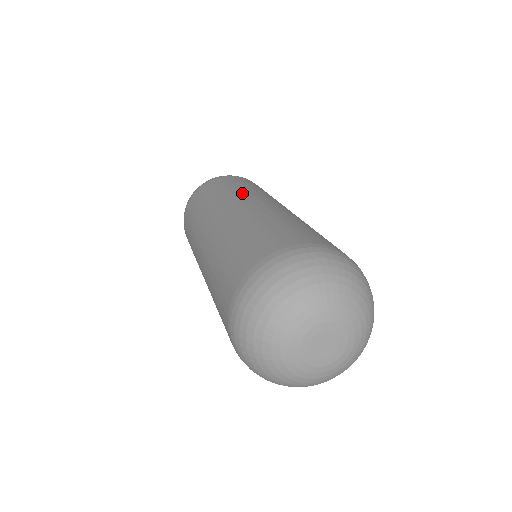
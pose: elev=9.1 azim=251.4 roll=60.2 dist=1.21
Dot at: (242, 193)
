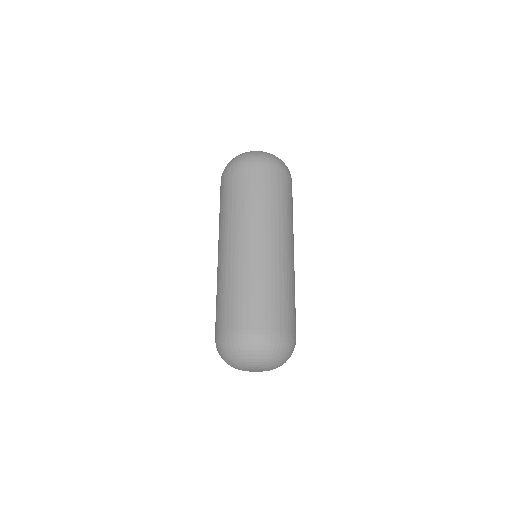
Dot at: (230, 222)
